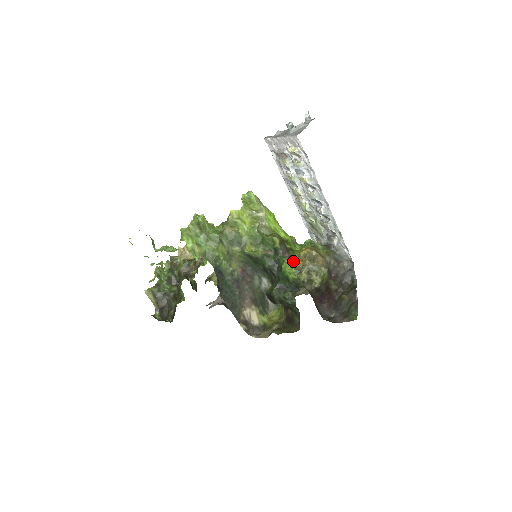
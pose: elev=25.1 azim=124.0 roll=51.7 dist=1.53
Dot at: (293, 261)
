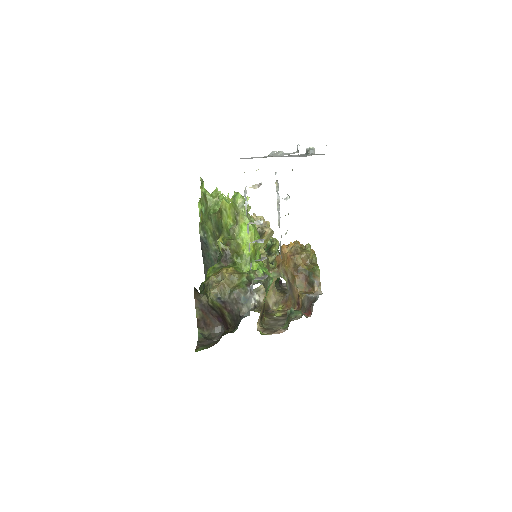
Dot at: (215, 270)
